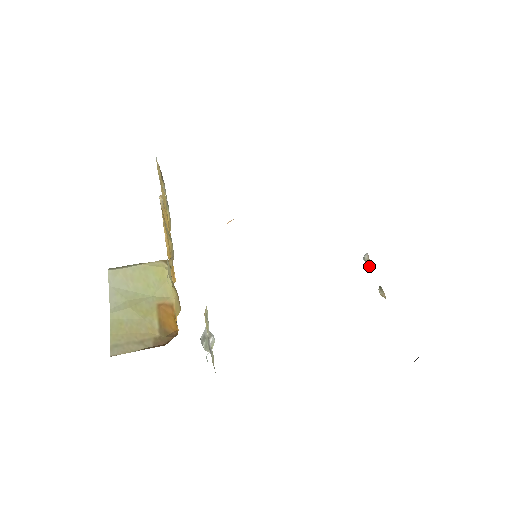
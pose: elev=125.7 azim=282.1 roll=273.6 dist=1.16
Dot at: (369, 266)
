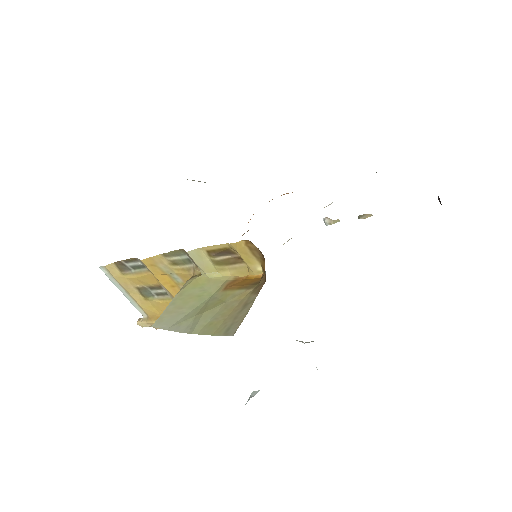
Dot at: (336, 222)
